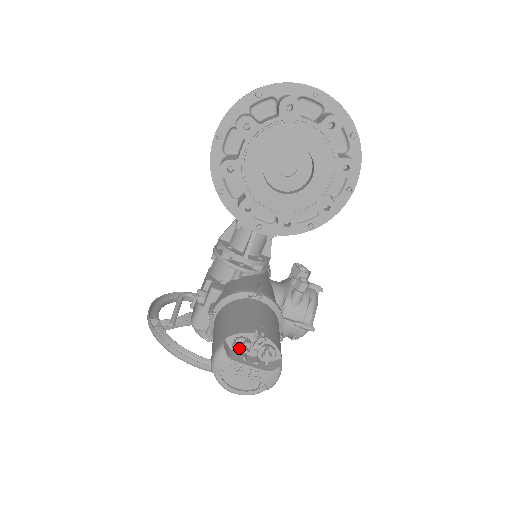
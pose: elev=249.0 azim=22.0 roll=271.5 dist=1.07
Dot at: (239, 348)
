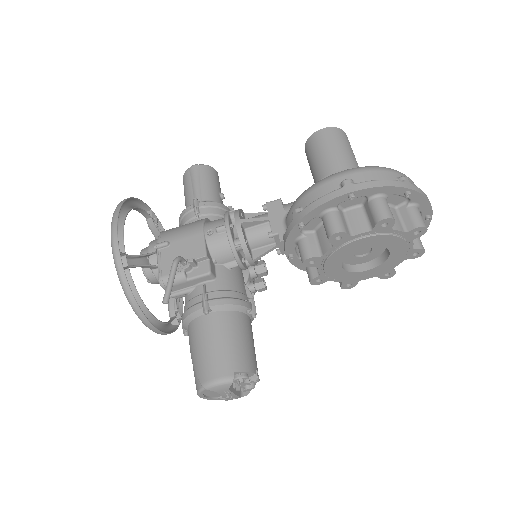
Dot at: (241, 384)
